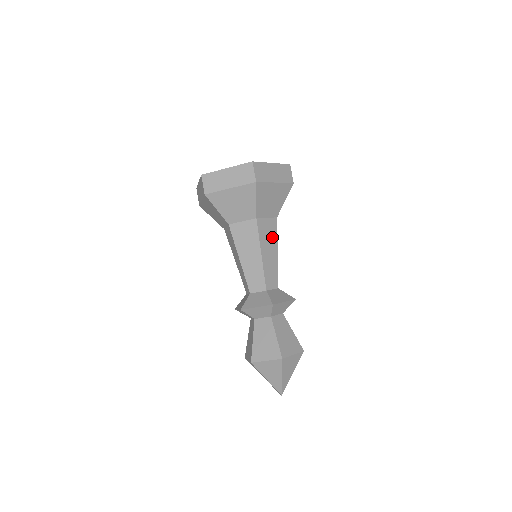
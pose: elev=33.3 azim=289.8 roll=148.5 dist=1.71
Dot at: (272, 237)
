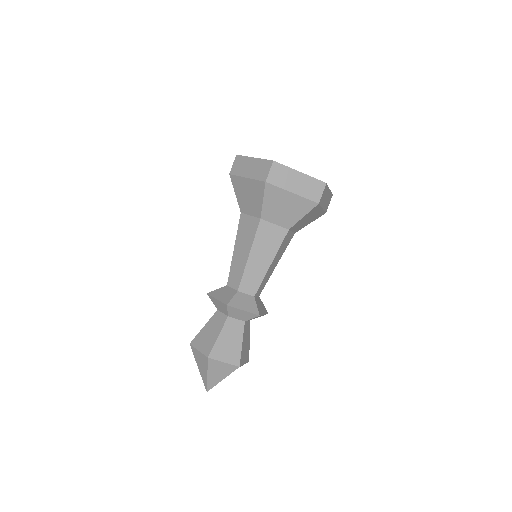
Dot at: (272, 245)
